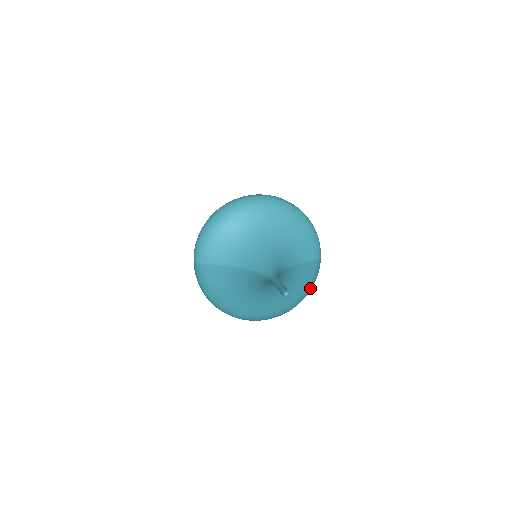
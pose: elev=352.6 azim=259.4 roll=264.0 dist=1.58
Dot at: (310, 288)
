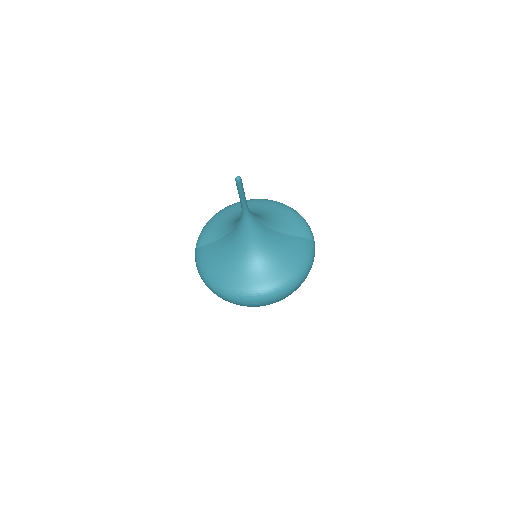
Dot at: (305, 264)
